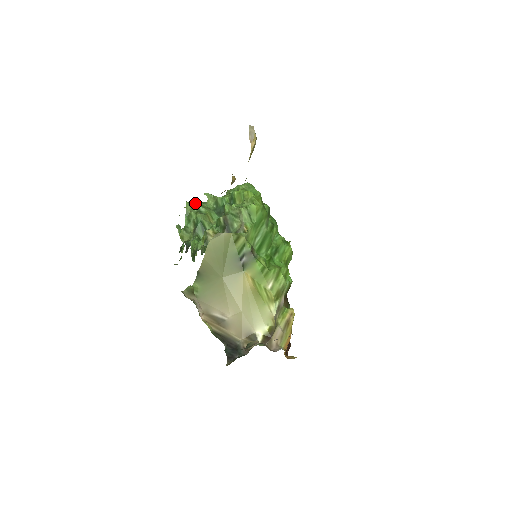
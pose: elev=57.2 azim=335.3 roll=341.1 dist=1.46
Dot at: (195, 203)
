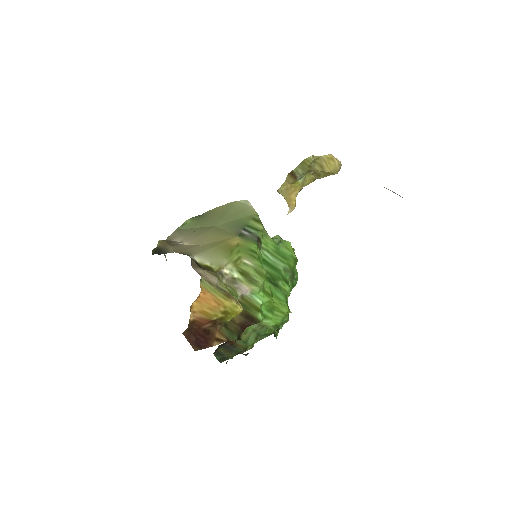
Dot at: occluded
